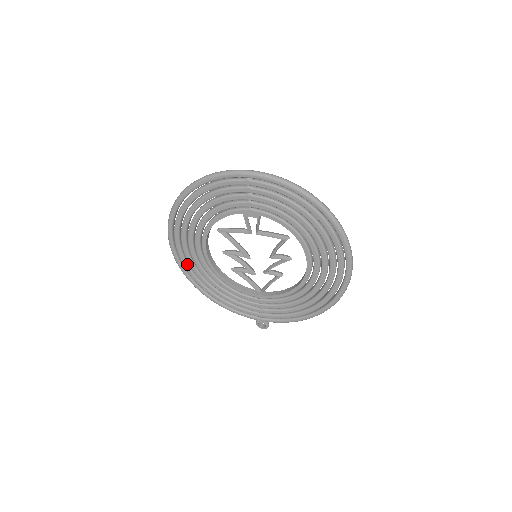
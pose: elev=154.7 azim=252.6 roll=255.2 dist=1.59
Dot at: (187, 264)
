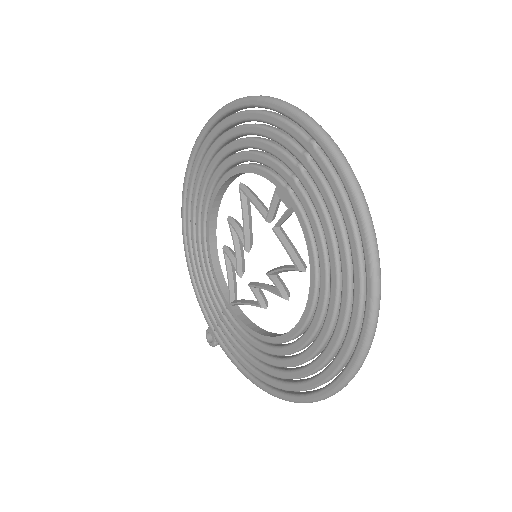
Dot at: (190, 197)
